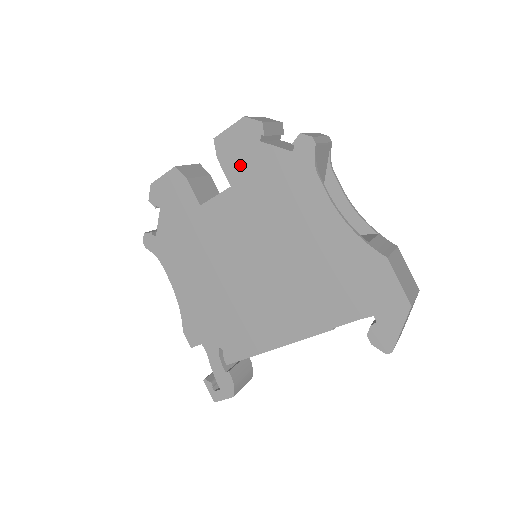
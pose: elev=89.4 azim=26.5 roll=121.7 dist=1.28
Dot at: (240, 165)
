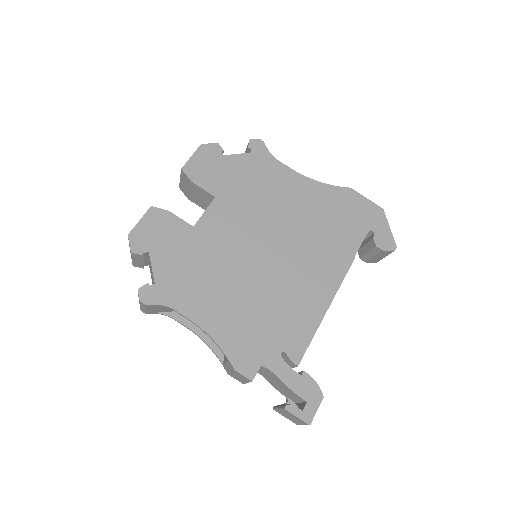
Dot at: (215, 178)
